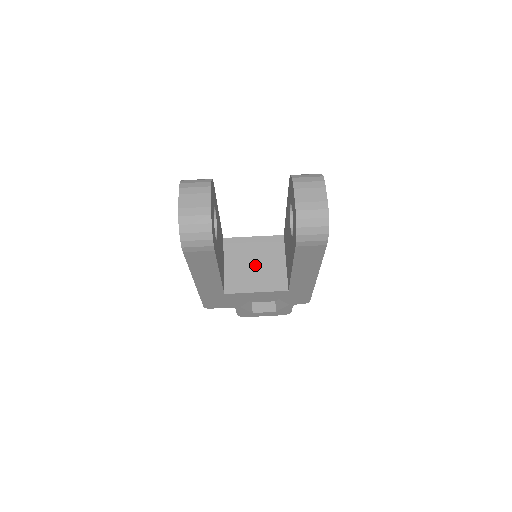
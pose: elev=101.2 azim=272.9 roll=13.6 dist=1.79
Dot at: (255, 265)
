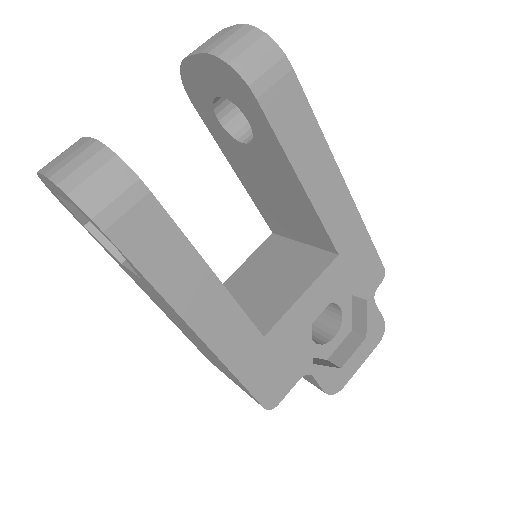
Dot at: (270, 279)
